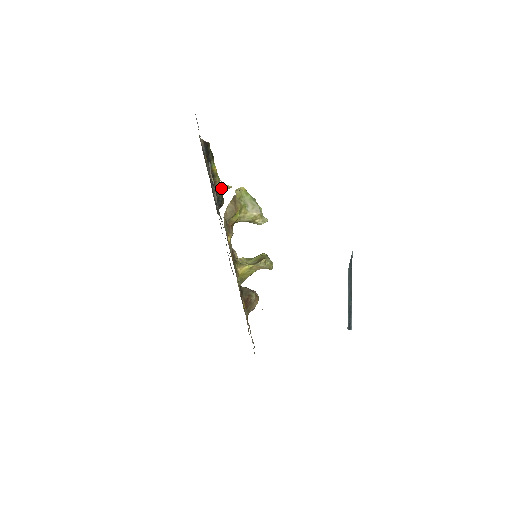
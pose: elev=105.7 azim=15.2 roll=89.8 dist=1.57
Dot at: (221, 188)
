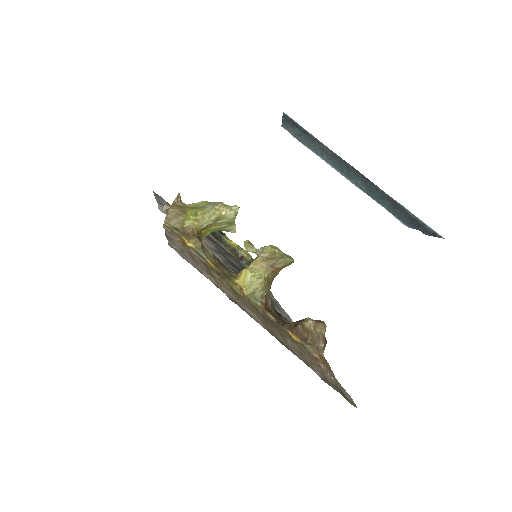
Dot at: occluded
